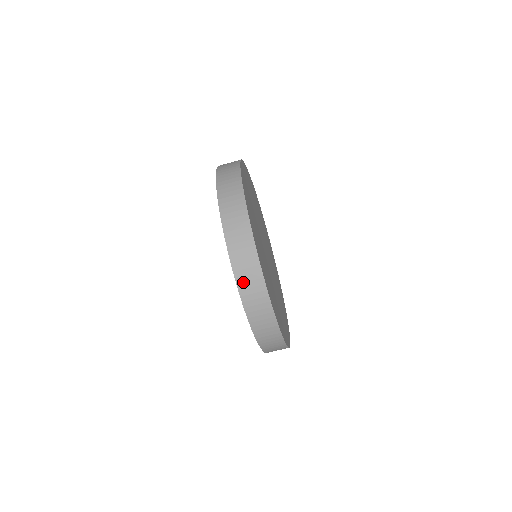
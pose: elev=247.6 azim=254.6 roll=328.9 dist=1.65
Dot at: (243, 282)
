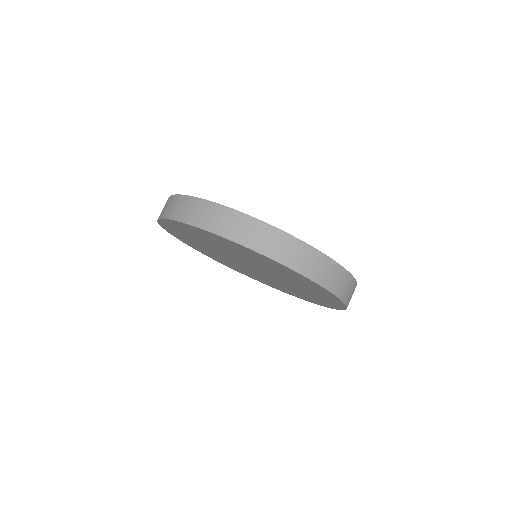
Dot at: (333, 285)
